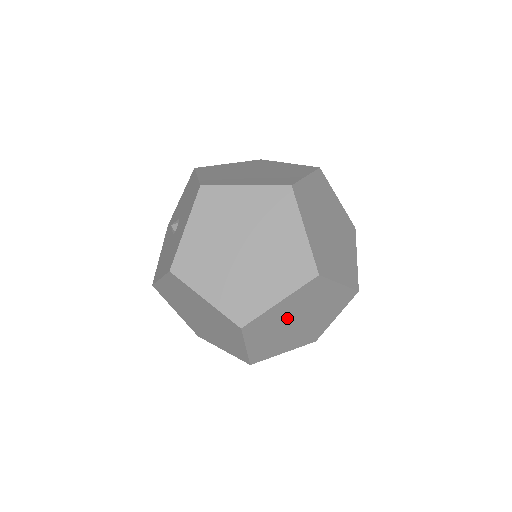
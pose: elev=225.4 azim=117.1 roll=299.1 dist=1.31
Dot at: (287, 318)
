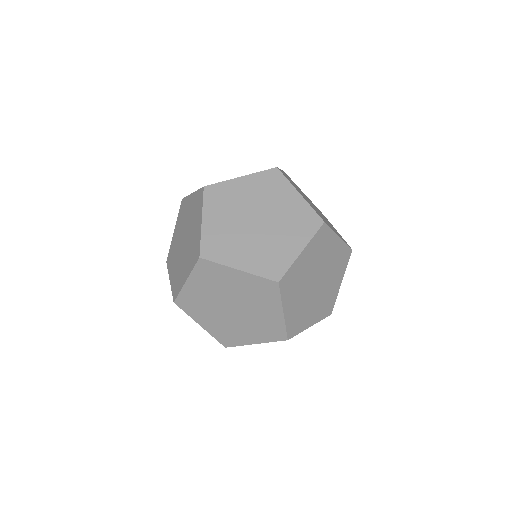
Dot at: (323, 264)
